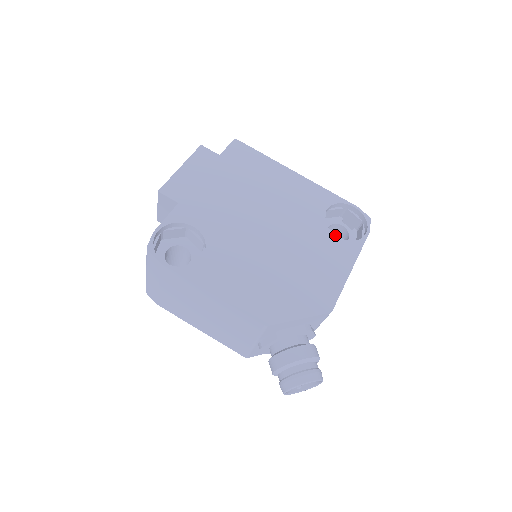
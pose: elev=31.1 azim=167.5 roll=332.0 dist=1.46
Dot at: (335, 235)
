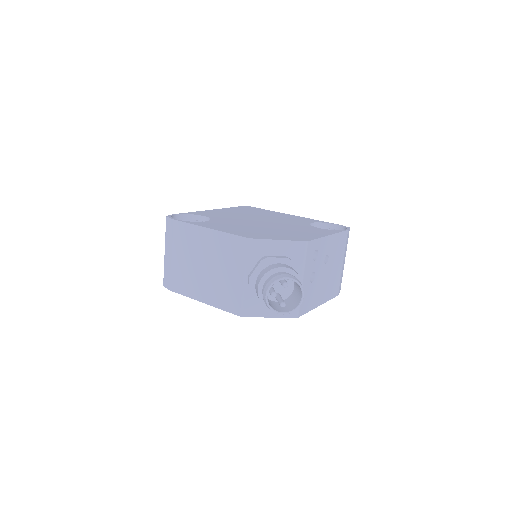
Dot at: (317, 228)
